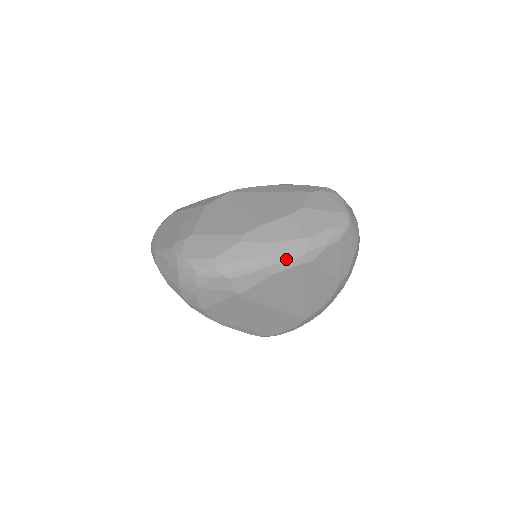
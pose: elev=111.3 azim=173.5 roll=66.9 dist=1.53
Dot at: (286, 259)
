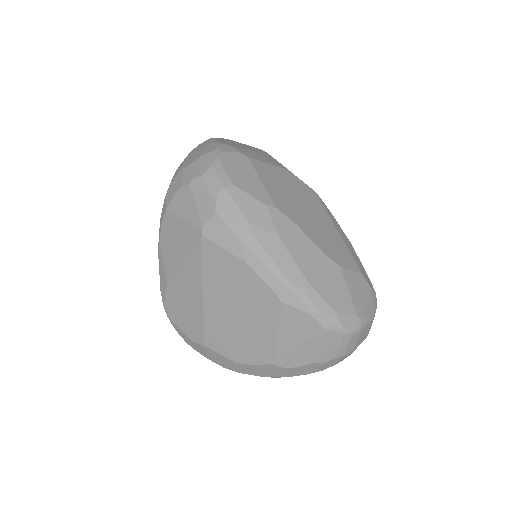
Dot at: (270, 267)
